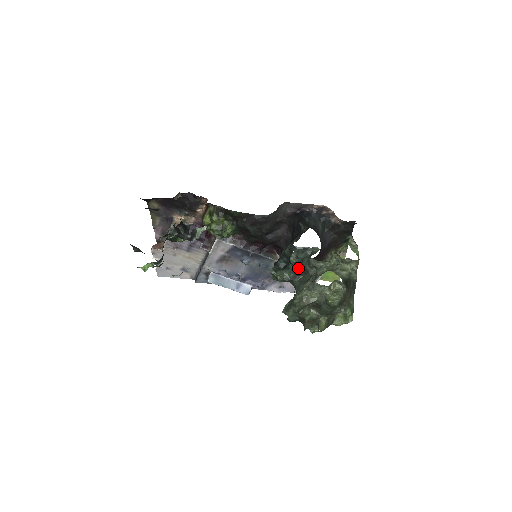
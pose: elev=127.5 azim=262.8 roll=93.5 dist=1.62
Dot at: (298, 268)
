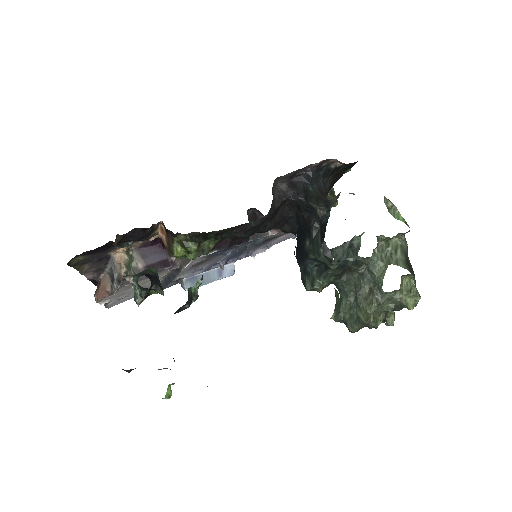
Dot at: (341, 270)
